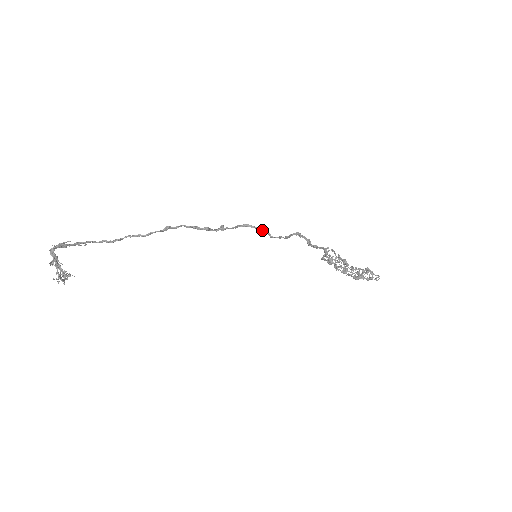
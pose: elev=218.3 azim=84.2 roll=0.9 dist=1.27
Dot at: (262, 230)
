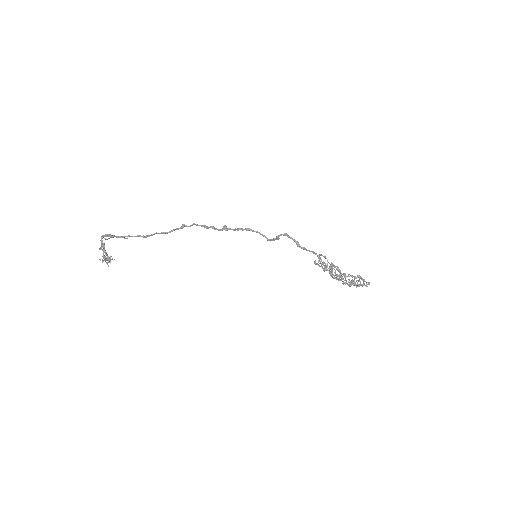
Dot at: (260, 233)
